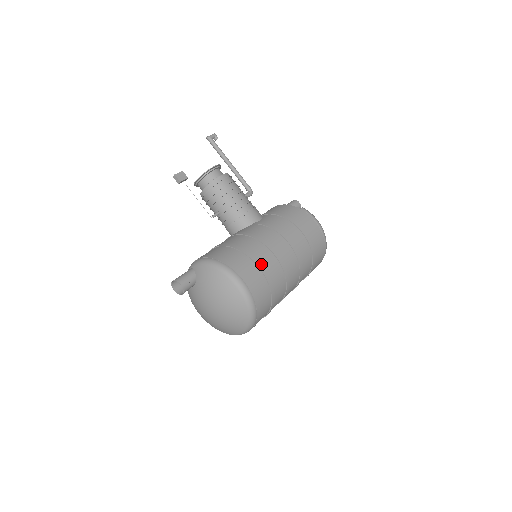
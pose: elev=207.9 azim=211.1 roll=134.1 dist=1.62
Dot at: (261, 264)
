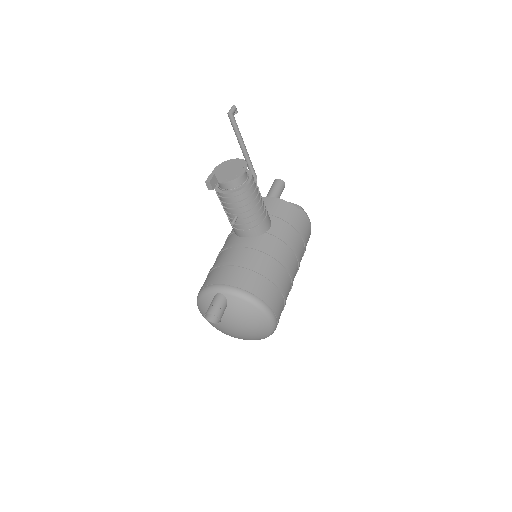
Dot at: (284, 292)
